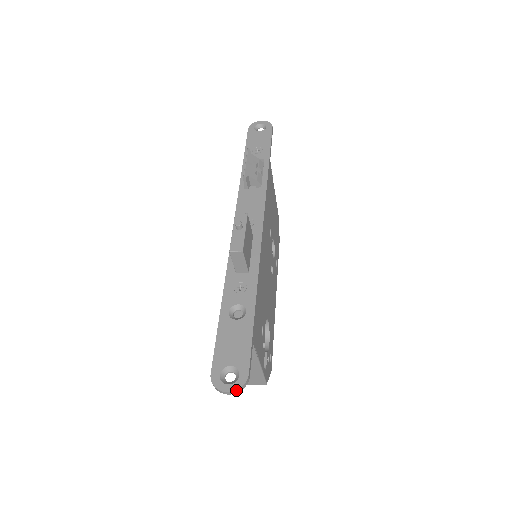
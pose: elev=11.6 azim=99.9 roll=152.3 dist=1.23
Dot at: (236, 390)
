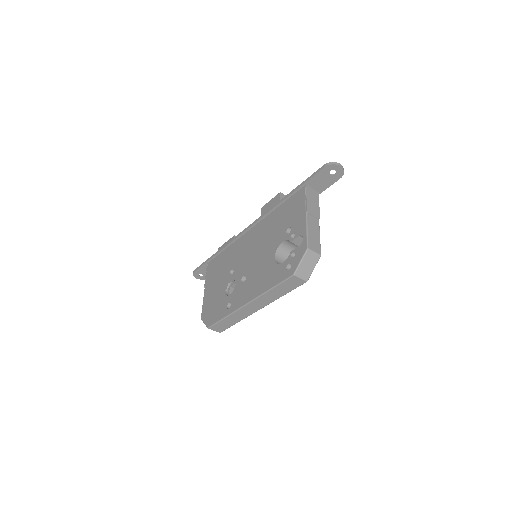
Dot at: occluded
